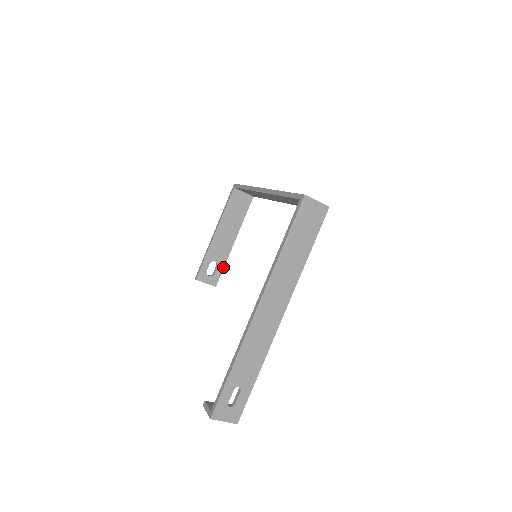
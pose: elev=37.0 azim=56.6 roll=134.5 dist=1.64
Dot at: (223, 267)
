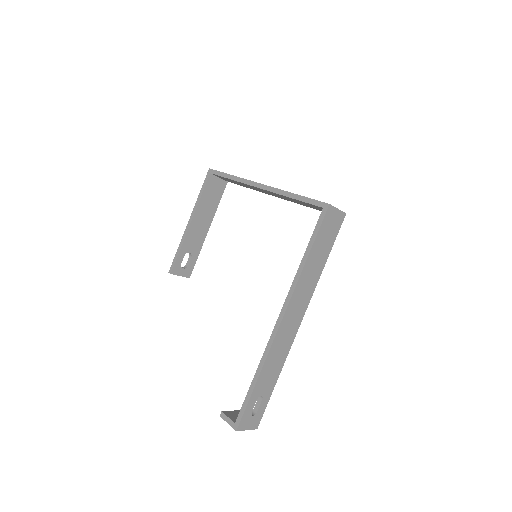
Dot at: (197, 257)
